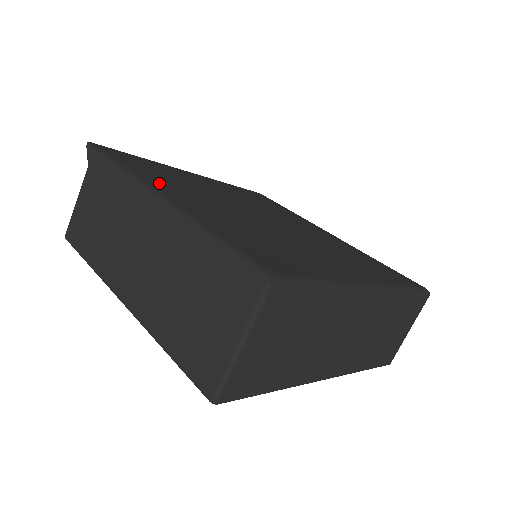
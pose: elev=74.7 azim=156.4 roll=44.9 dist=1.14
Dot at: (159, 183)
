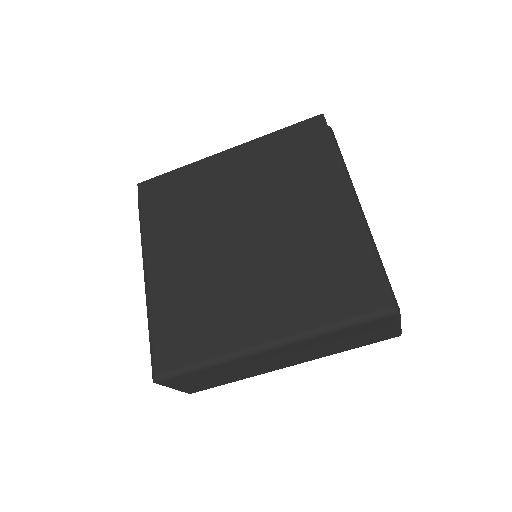
Dot at: (157, 241)
